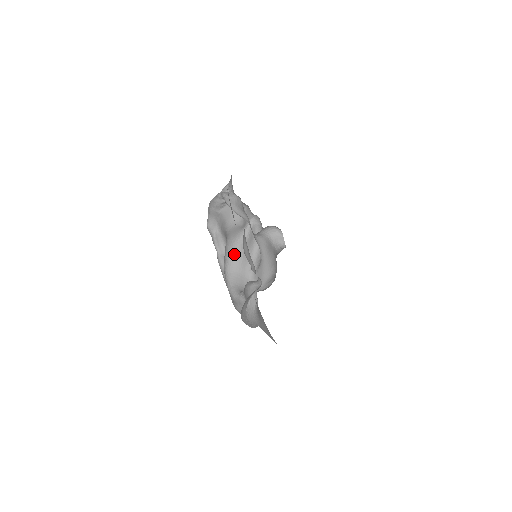
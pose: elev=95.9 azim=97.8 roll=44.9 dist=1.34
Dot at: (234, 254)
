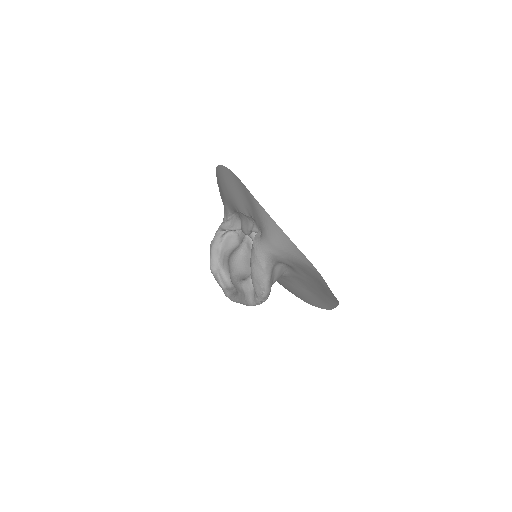
Dot at: (237, 262)
